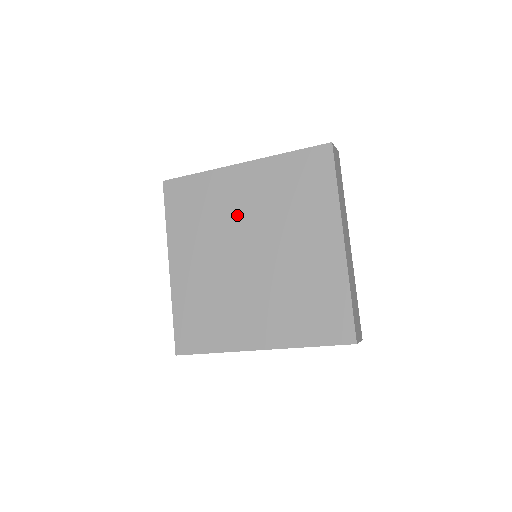
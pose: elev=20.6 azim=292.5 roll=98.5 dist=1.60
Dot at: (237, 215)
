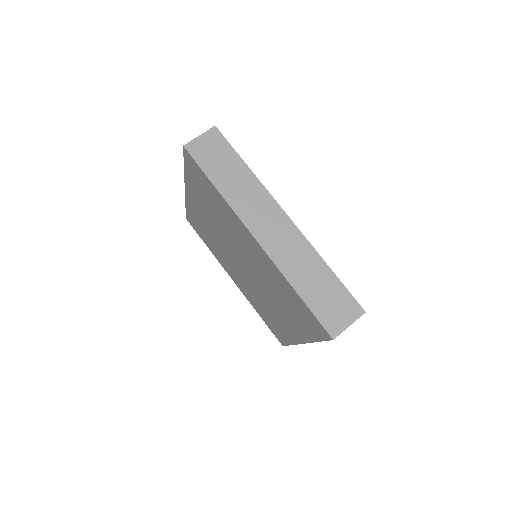
Dot at: (216, 234)
